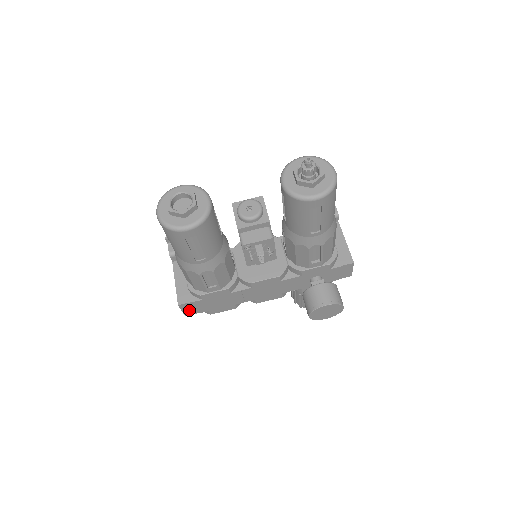
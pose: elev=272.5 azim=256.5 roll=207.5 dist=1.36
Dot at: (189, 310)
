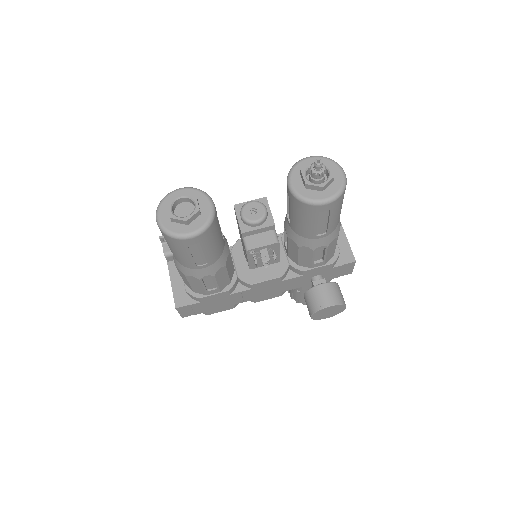
Dot at: (186, 312)
